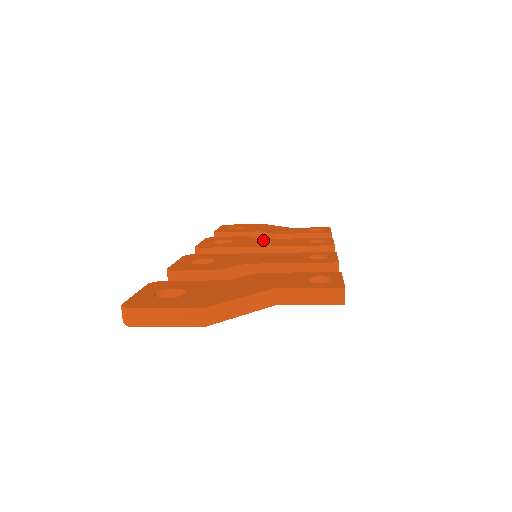
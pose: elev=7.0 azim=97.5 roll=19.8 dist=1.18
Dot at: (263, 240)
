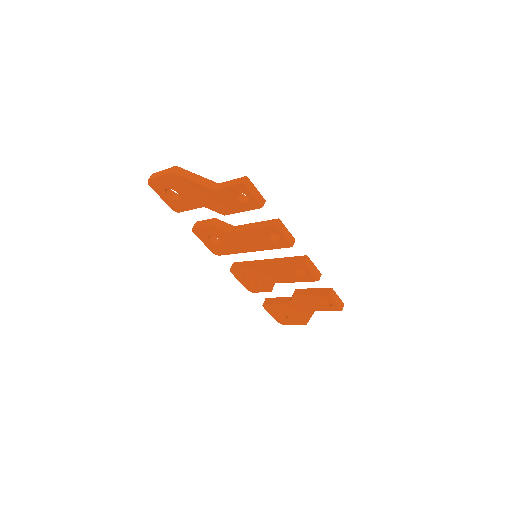
Dot at: occluded
